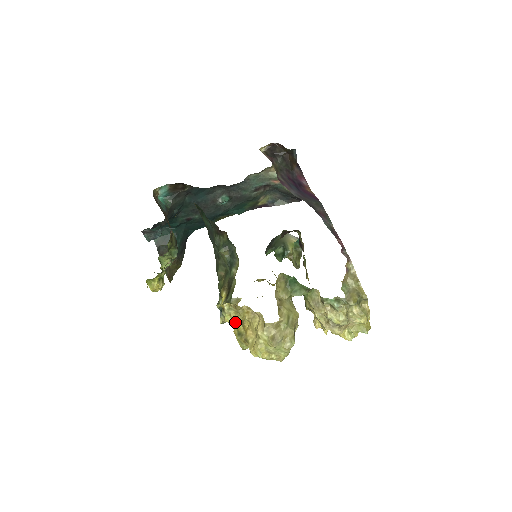
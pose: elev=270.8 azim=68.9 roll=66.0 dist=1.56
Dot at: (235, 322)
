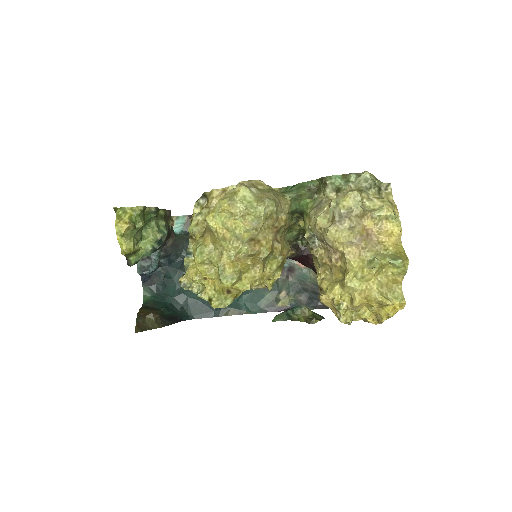
Dot at: (200, 231)
